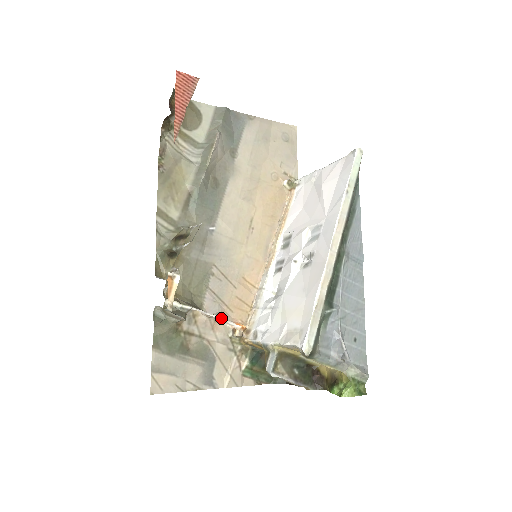
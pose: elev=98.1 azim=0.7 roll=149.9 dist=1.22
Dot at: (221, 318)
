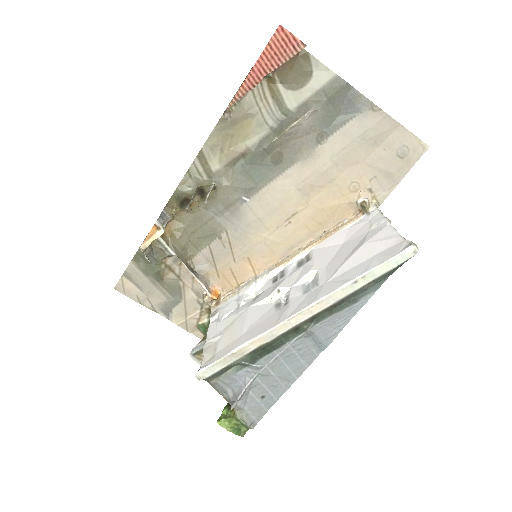
Dot at: (198, 279)
